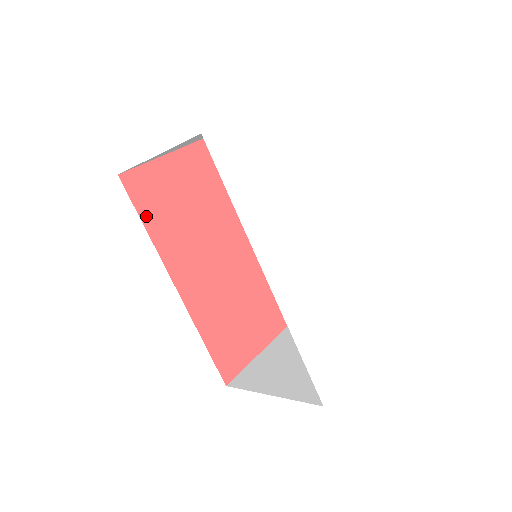
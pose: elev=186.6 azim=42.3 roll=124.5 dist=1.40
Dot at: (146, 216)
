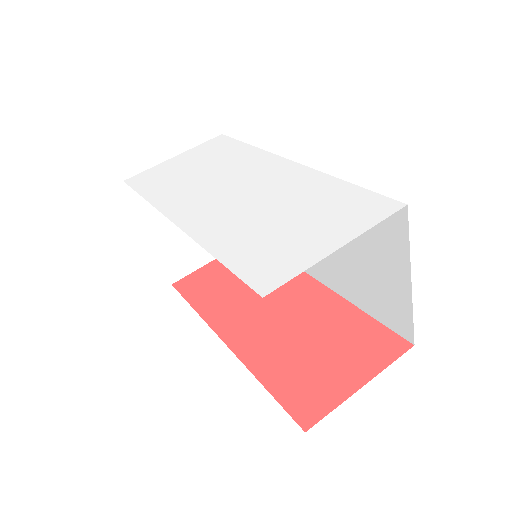
Dot at: (194, 300)
